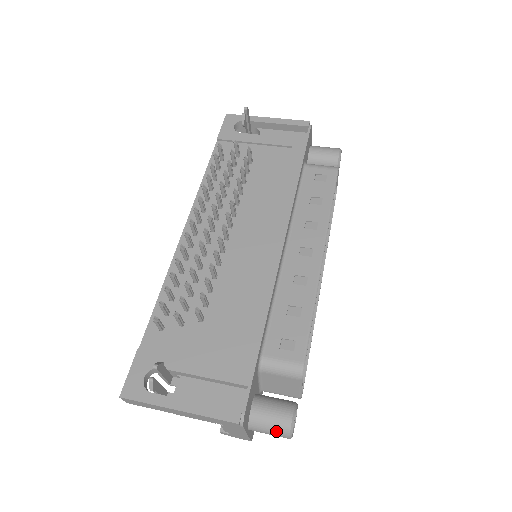
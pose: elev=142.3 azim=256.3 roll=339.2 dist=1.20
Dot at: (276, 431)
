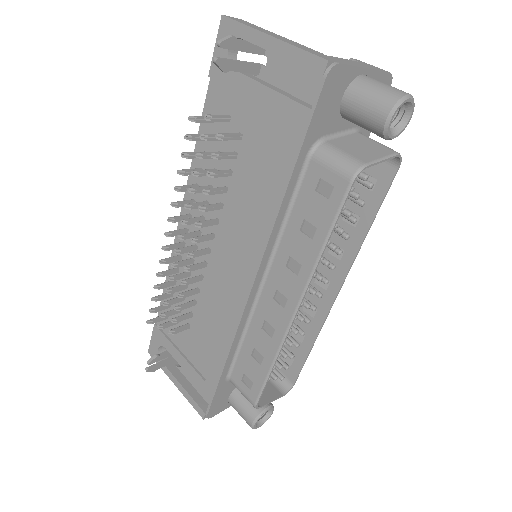
Dot at: occluded
